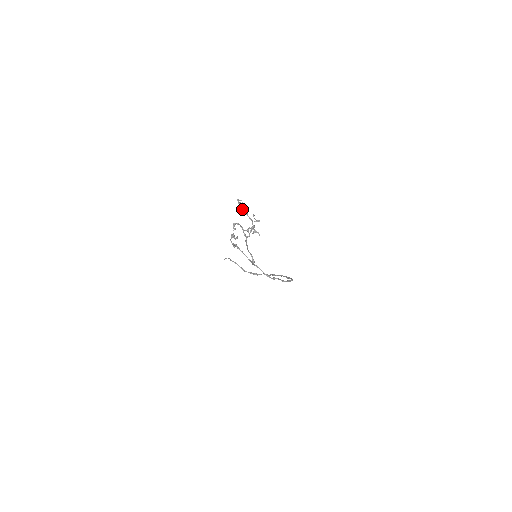
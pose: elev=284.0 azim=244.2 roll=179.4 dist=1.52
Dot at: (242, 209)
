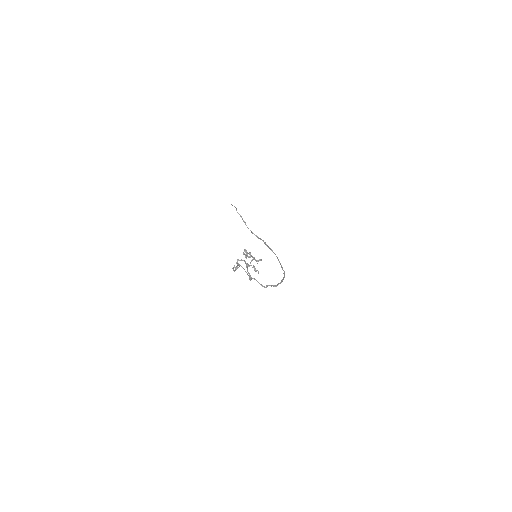
Dot at: (246, 257)
